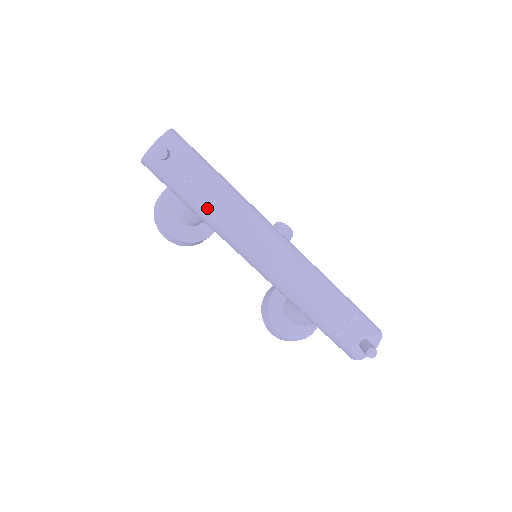
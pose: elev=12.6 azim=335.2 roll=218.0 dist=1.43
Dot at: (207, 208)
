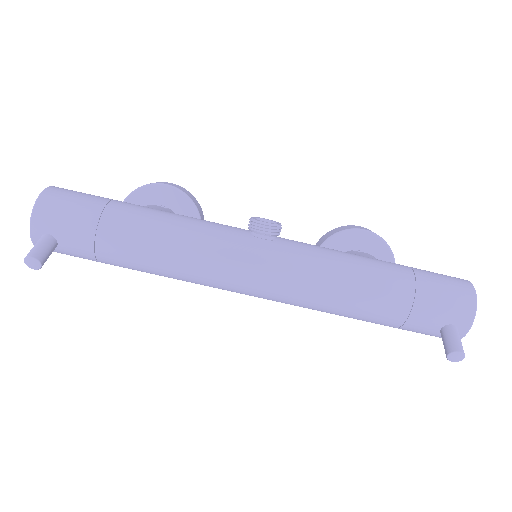
Dot at: (142, 270)
